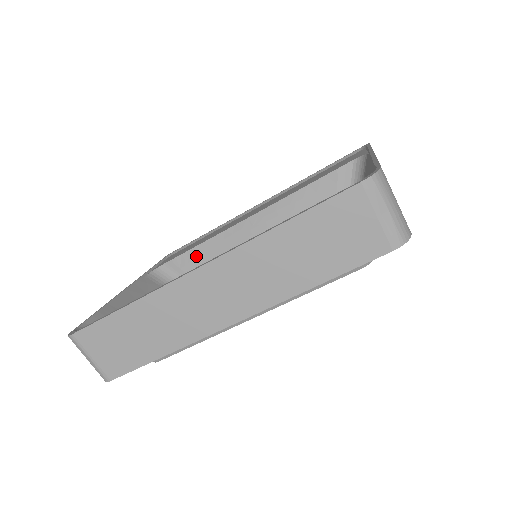
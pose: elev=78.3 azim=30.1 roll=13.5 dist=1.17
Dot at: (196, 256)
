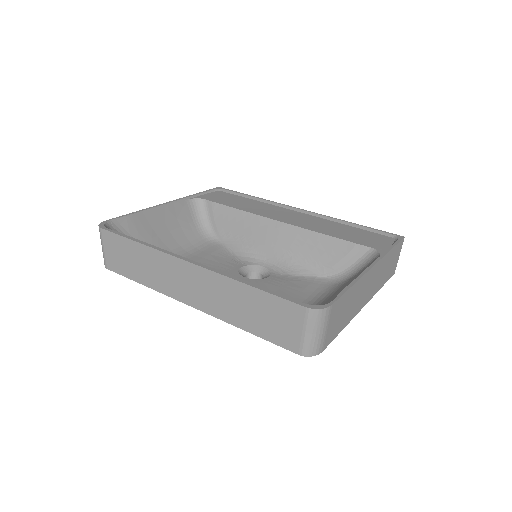
Dot at: (228, 214)
